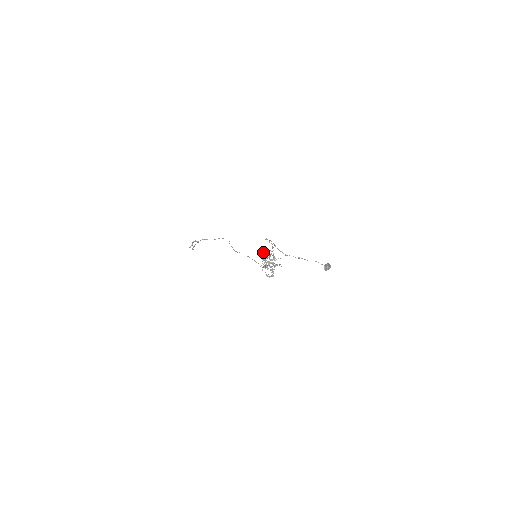
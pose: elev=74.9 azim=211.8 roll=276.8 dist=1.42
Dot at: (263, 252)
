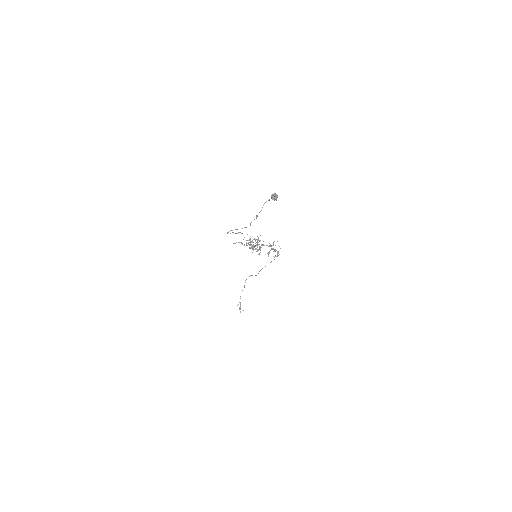
Dot at: occluded
